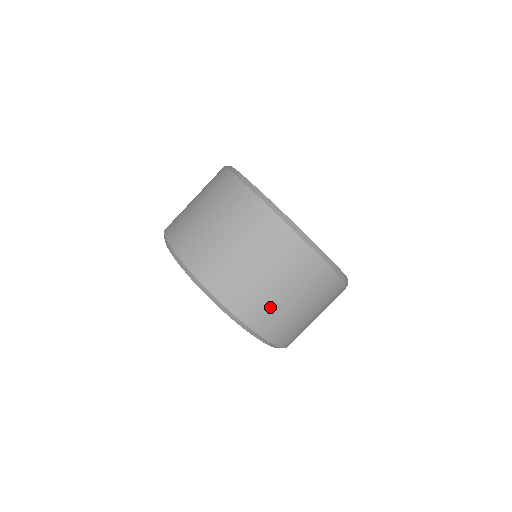
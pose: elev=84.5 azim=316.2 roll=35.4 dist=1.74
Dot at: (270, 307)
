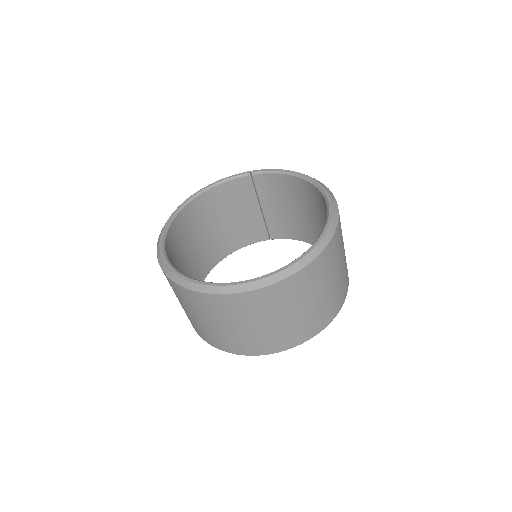
Dot at: (207, 331)
